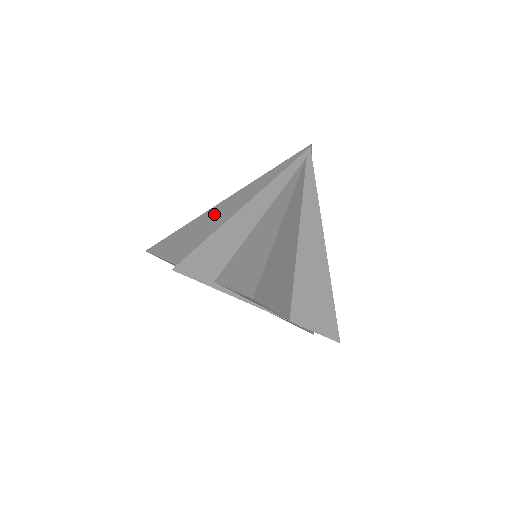
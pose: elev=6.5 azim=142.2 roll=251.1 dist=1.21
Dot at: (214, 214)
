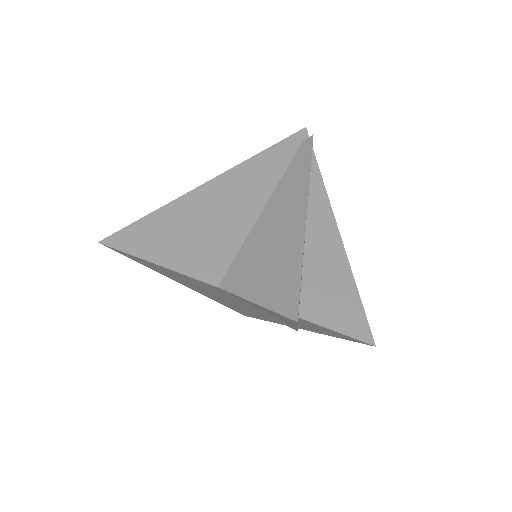
Dot at: (211, 201)
